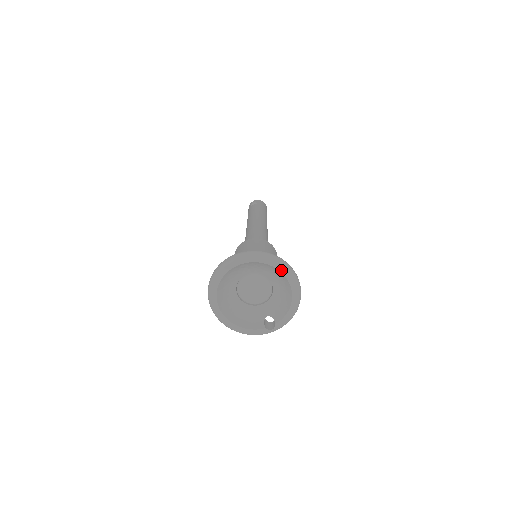
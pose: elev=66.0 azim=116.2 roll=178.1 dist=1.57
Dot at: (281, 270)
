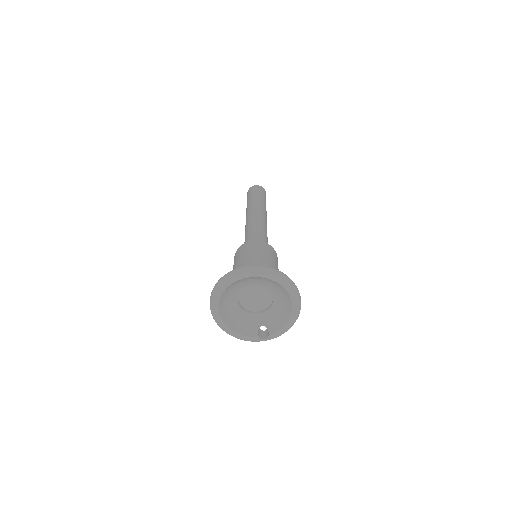
Dot at: (287, 289)
